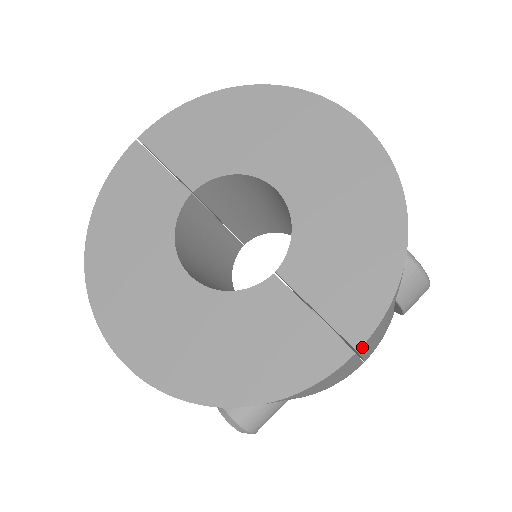
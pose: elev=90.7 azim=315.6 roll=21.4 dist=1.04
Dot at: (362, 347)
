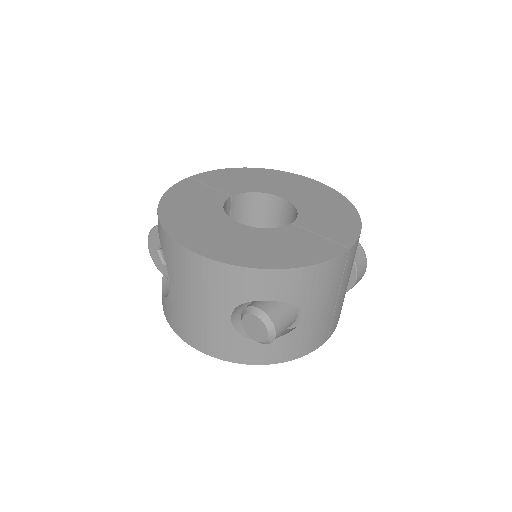
Dot at: (350, 252)
